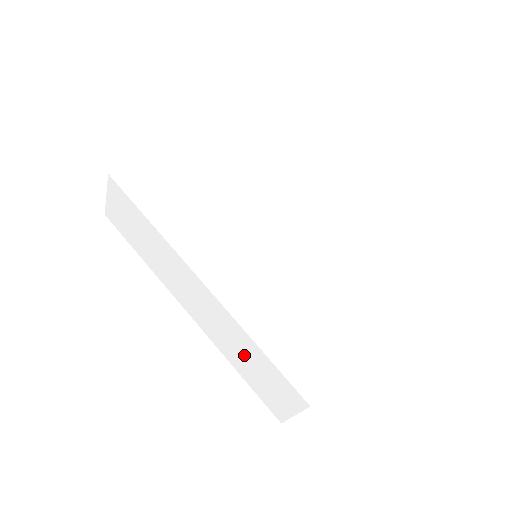
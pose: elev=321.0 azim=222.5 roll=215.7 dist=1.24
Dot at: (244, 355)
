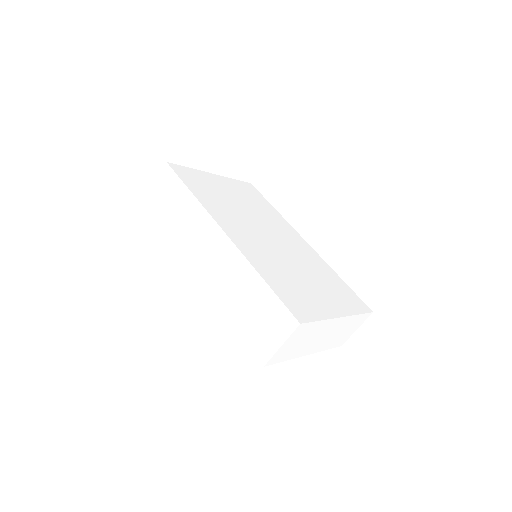
Dot at: (244, 296)
